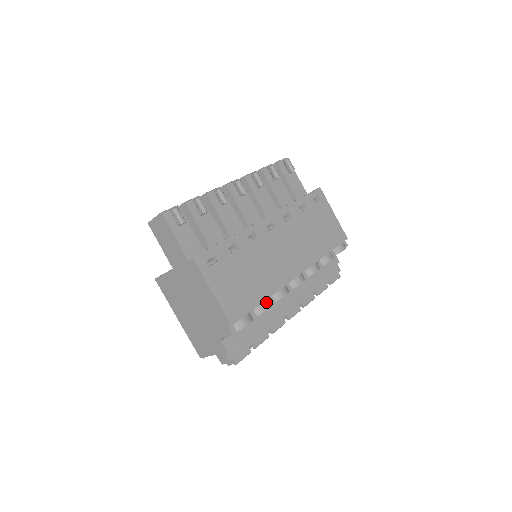
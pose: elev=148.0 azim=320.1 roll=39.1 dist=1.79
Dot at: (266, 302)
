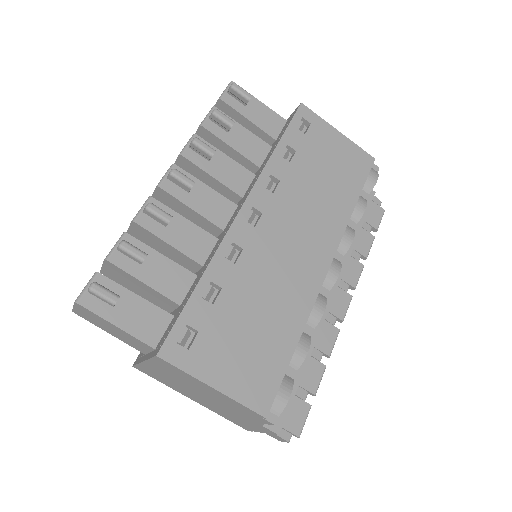
Dot at: (301, 342)
